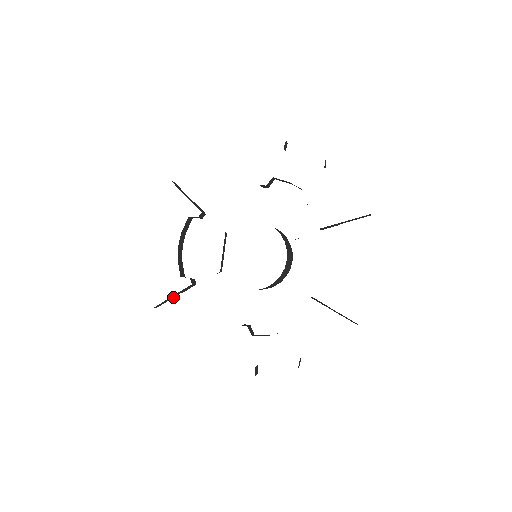
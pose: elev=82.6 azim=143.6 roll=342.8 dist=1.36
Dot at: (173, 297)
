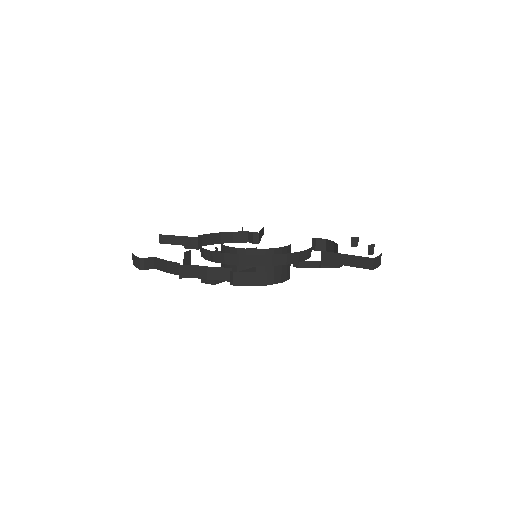
Dot at: (176, 244)
